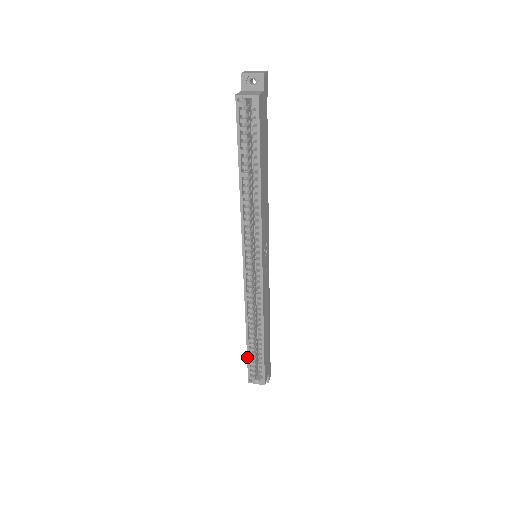
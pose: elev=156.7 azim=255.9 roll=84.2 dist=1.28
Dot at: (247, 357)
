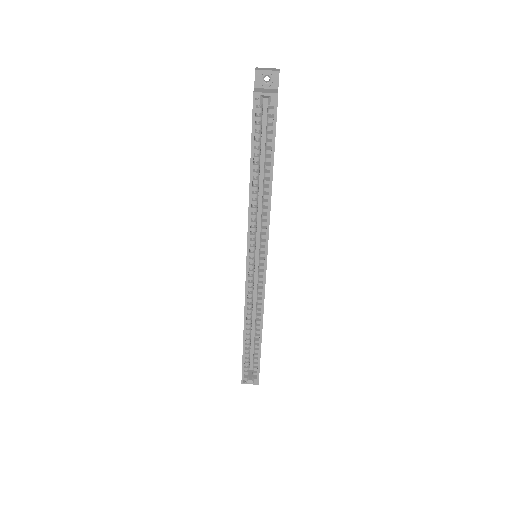
Dot at: (242, 358)
